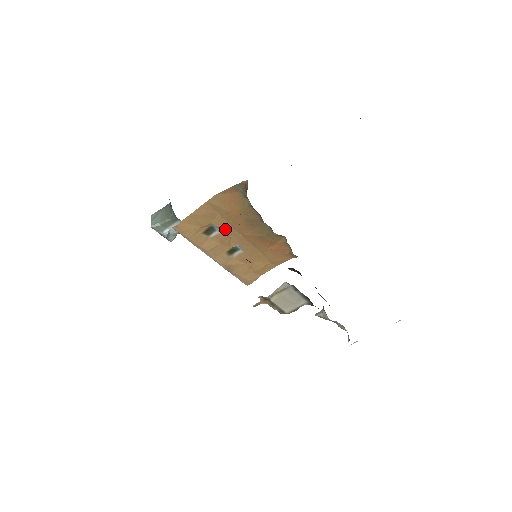
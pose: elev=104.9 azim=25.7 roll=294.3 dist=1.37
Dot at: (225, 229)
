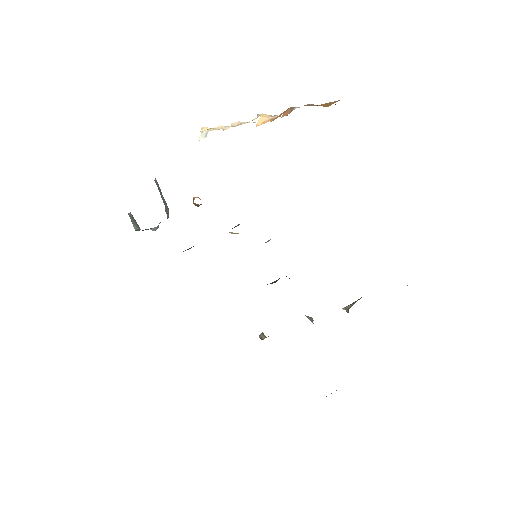
Dot at: occluded
